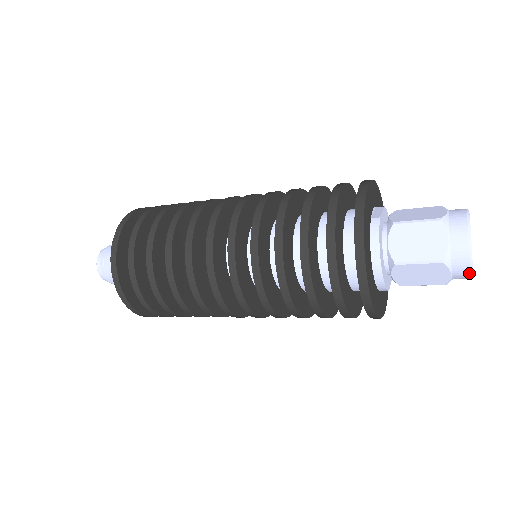
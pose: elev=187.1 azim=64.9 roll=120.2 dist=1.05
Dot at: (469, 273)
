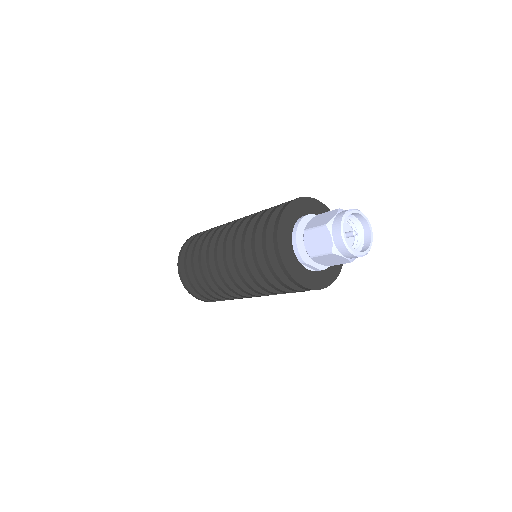
Dot at: (341, 237)
